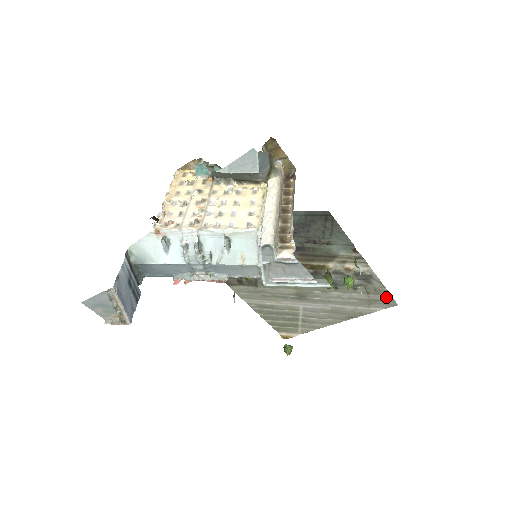
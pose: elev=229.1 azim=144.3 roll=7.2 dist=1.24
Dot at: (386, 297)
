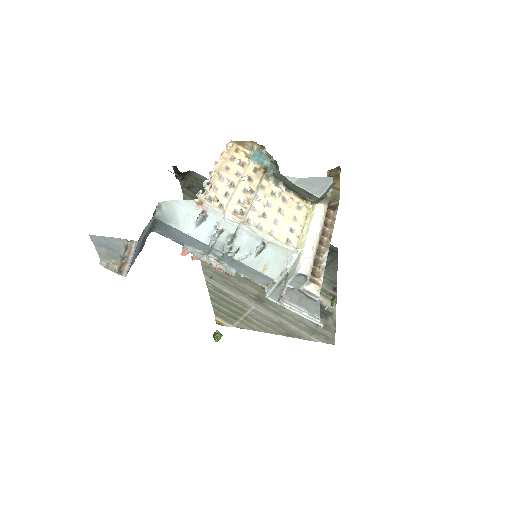
Dot at: (330, 335)
